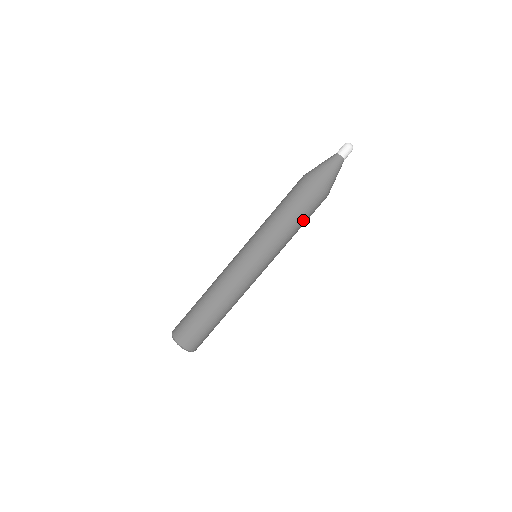
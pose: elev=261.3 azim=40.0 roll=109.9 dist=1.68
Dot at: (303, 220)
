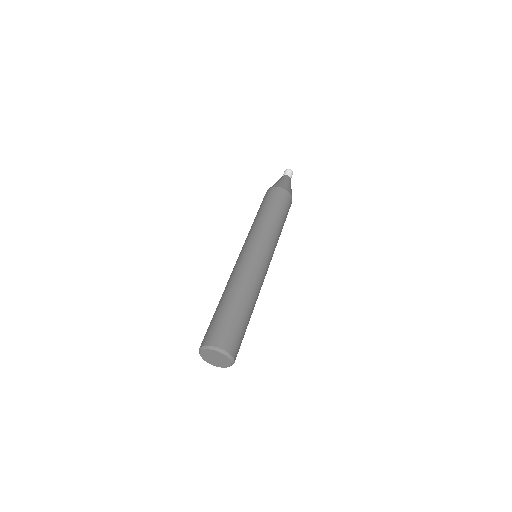
Dot at: (284, 216)
